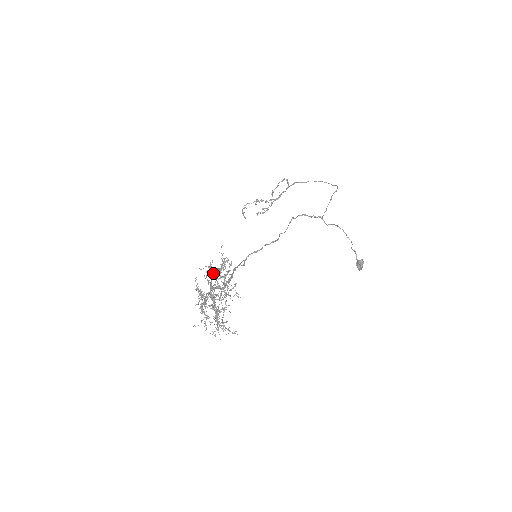
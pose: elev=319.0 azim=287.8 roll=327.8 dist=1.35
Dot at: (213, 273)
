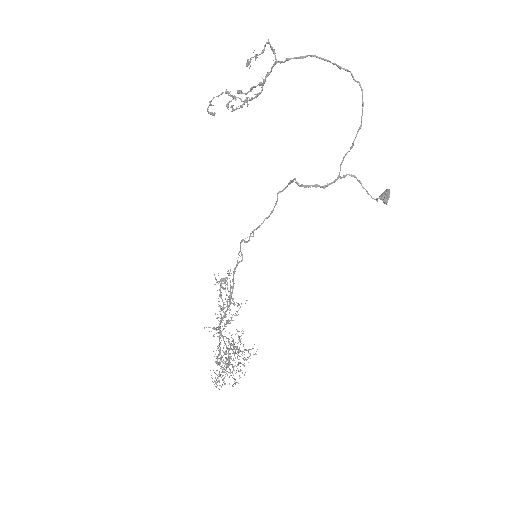
Dot at: (217, 318)
